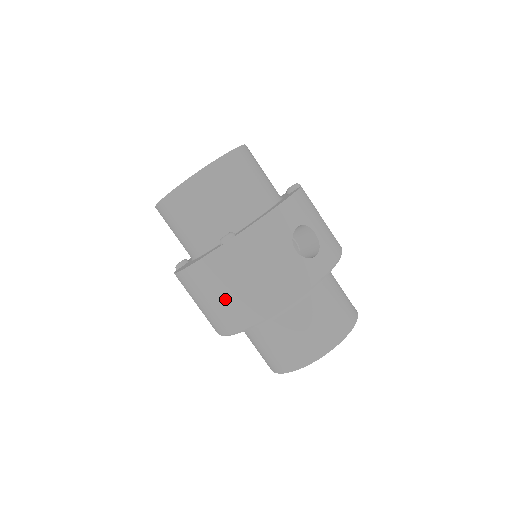
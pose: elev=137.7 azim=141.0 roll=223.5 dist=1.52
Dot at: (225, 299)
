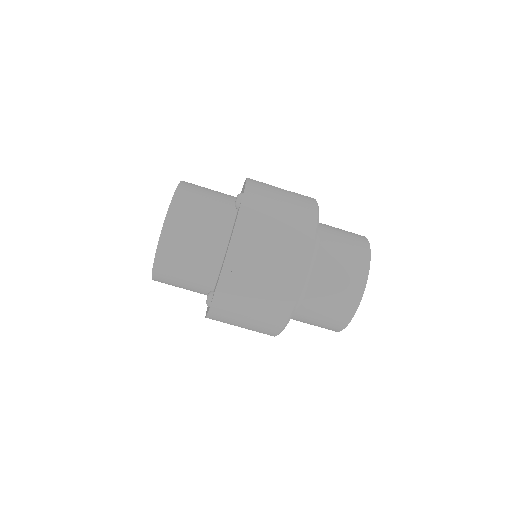
Dot at: (279, 238)
